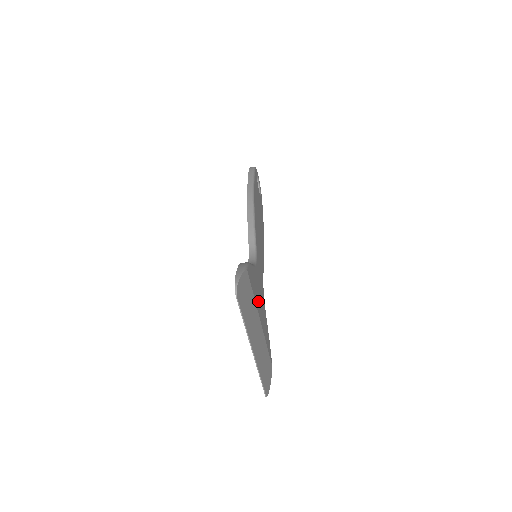
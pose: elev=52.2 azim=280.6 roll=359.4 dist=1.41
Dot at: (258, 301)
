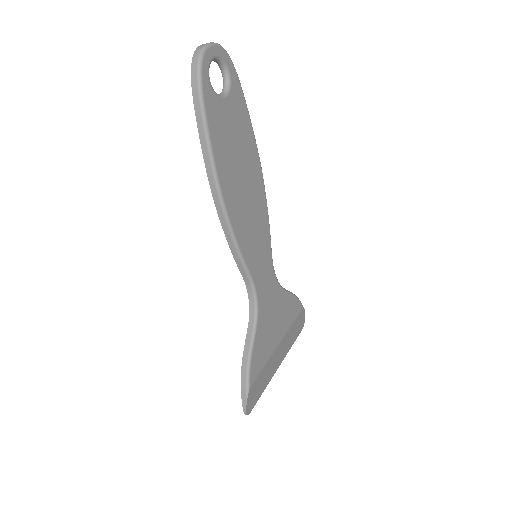
Dot at: (271, 338)
